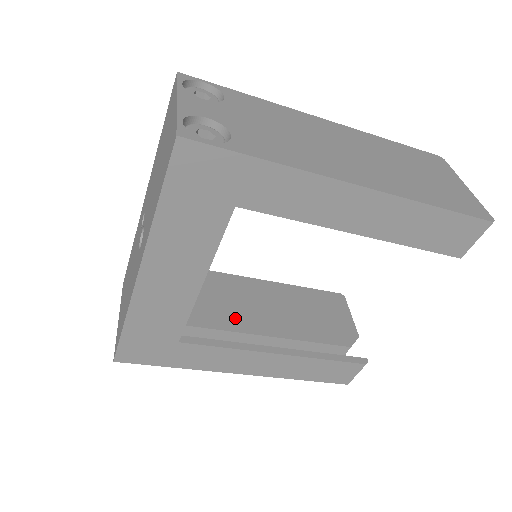
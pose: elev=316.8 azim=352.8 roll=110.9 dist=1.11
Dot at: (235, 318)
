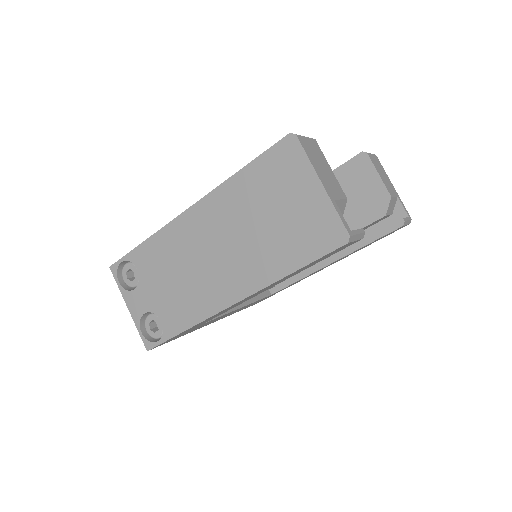
Dot at: occluded
